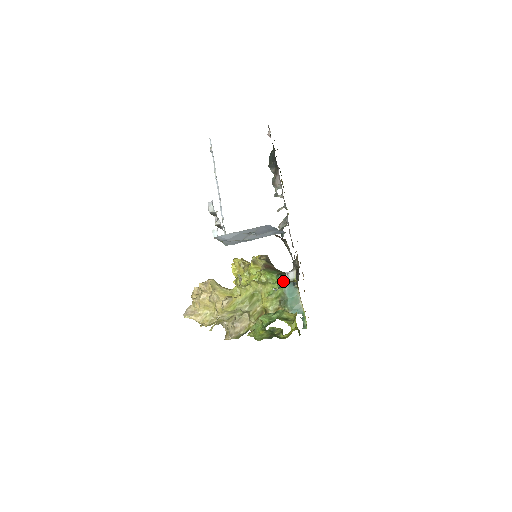
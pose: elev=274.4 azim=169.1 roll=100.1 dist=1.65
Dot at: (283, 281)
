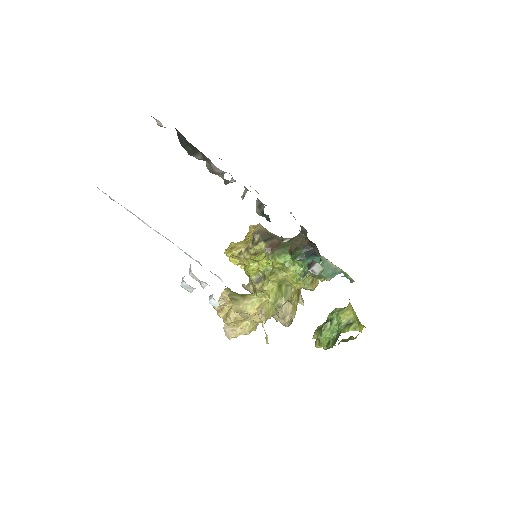
Dot at: (303, 261)
